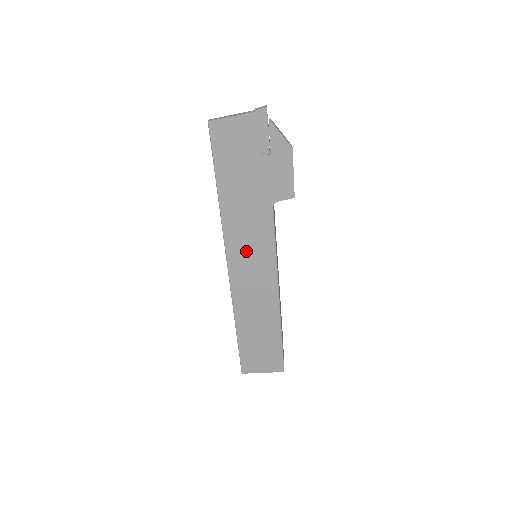
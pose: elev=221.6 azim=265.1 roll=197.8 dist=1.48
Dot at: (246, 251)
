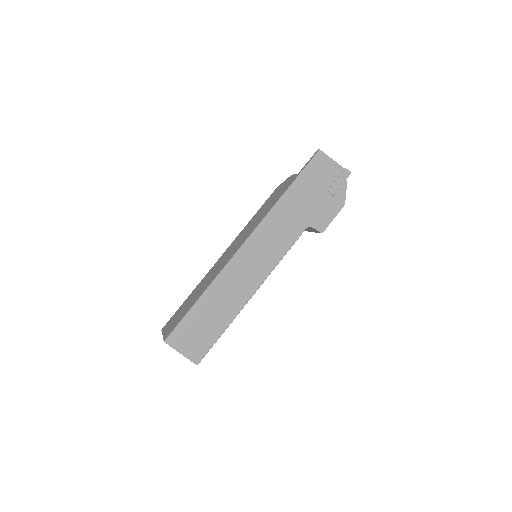
Dot at: (266, 241)
